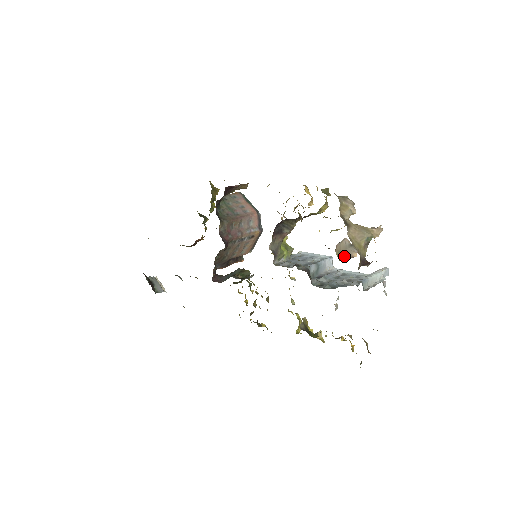
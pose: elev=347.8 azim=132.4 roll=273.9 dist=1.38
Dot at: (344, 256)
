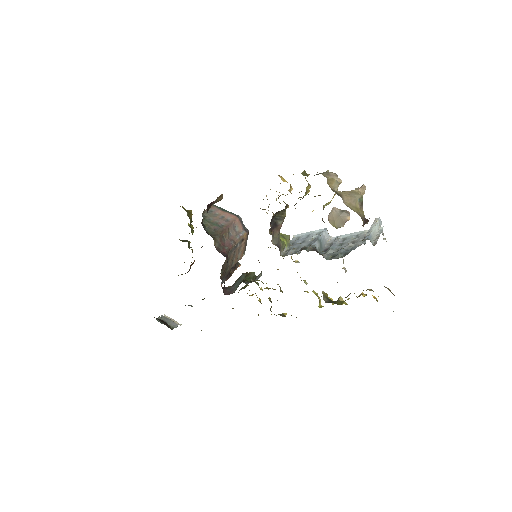
Dot at: (339, 223)
